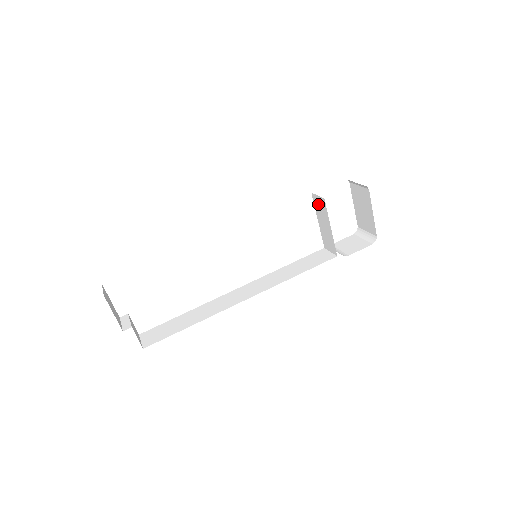
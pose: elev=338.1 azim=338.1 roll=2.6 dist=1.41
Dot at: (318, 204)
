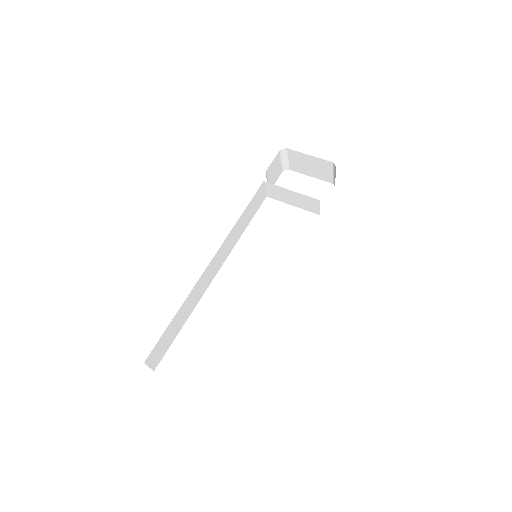
Dot at: (274, 194)
